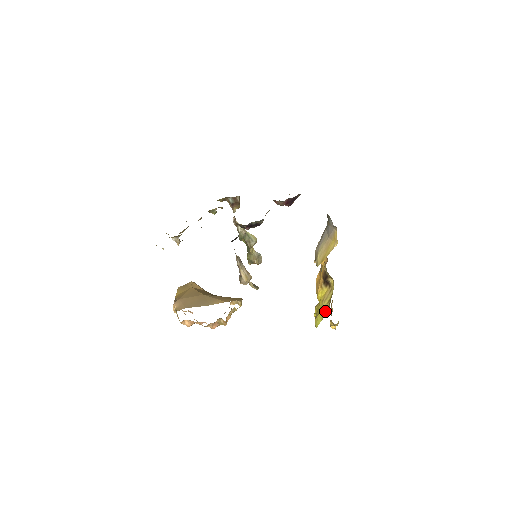
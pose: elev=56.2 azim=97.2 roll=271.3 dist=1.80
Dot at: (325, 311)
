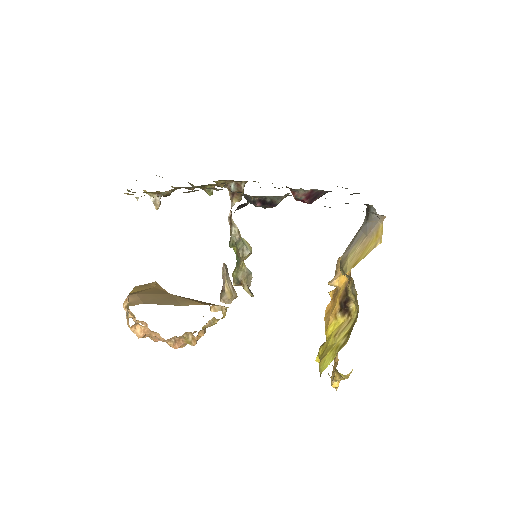
Dot at: (339, 347)
